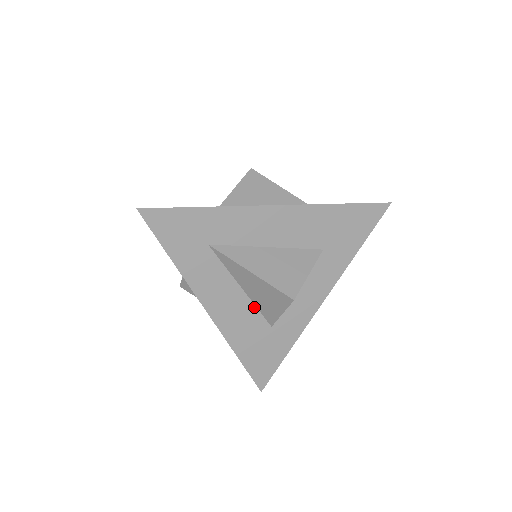
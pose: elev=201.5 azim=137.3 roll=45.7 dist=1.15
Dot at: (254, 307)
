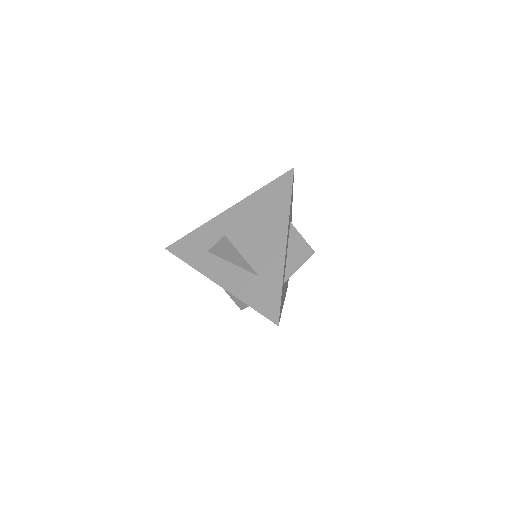
Dot at: occluded
